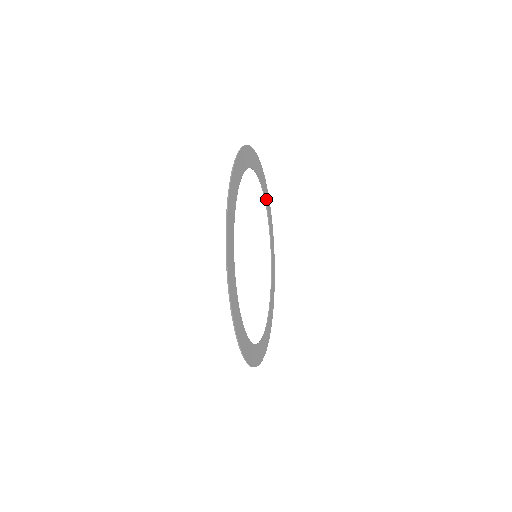
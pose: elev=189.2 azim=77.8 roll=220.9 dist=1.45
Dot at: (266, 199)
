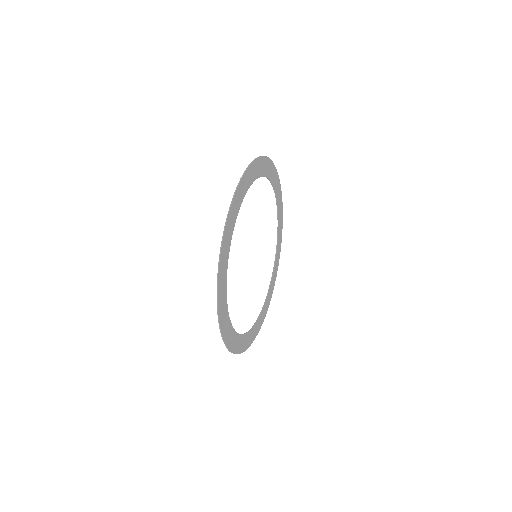
Dot at: (274, 184)
